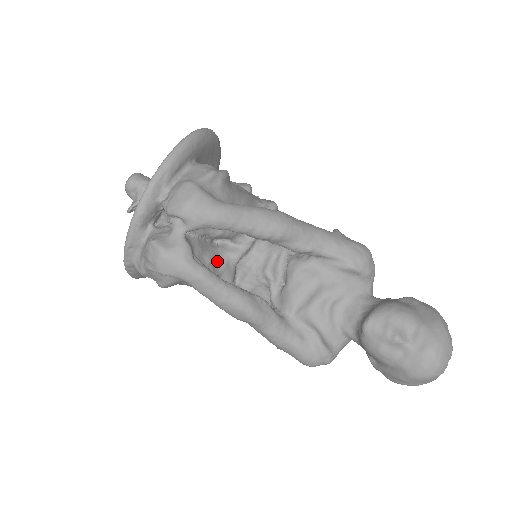
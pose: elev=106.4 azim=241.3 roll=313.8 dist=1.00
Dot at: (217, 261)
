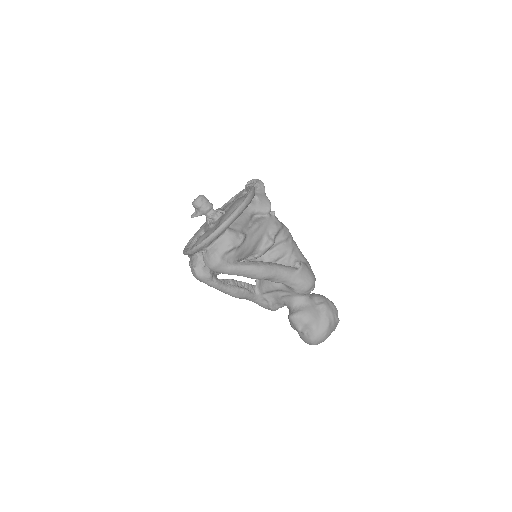
Dot at: occluded
